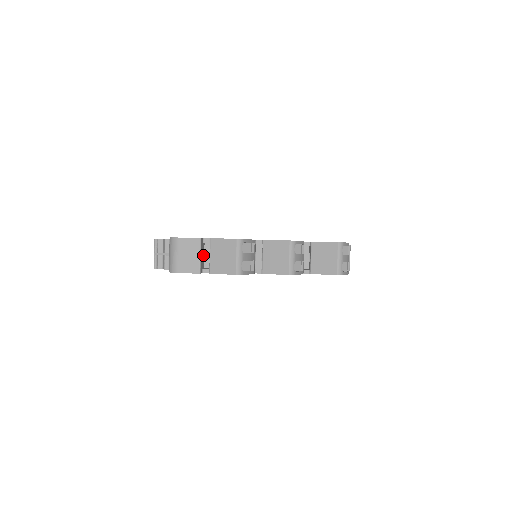
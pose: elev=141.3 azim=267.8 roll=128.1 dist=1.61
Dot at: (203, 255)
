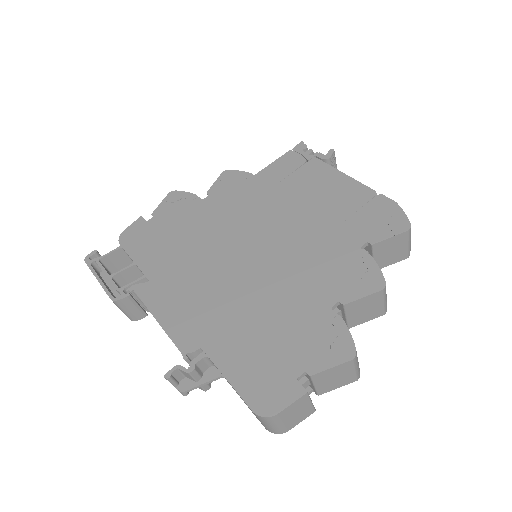
Dot at: occluded
